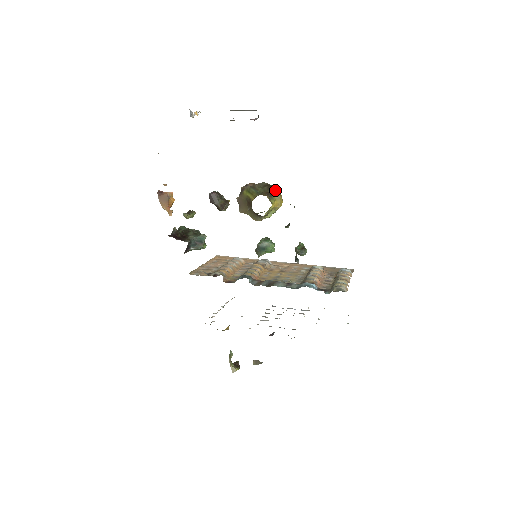
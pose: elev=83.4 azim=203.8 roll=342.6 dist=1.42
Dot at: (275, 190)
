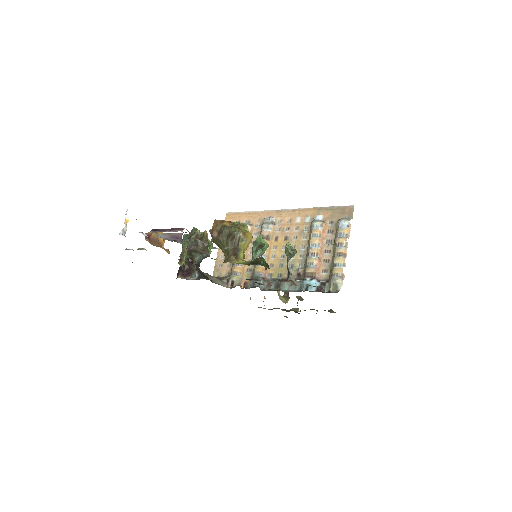
Dot at: (239, 239)
